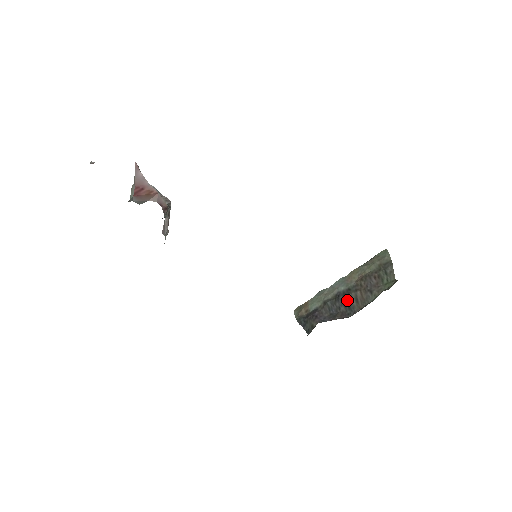
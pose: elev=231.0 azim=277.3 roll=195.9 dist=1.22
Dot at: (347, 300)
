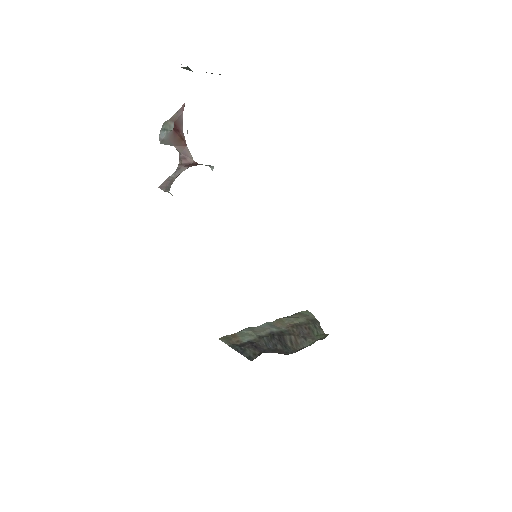
Dot at: (282, 340)
